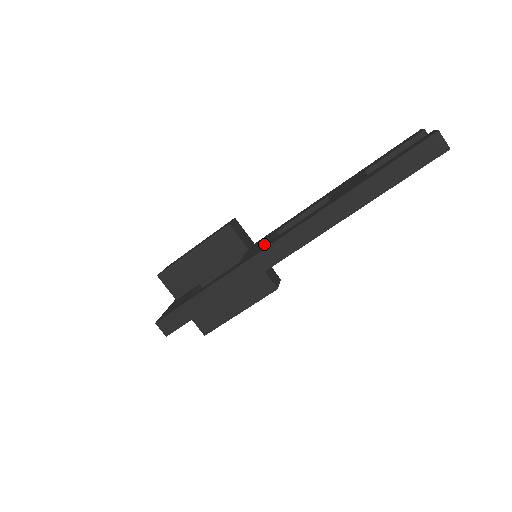
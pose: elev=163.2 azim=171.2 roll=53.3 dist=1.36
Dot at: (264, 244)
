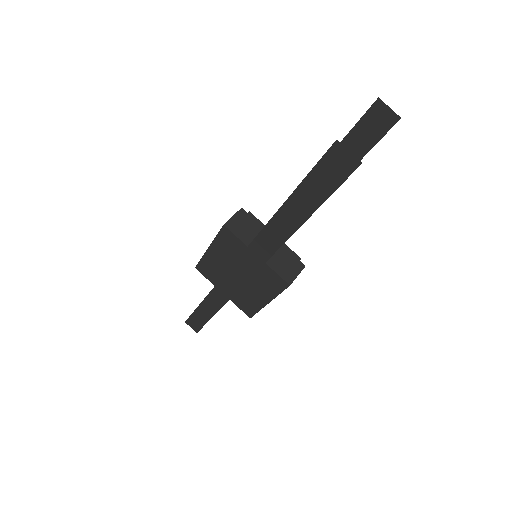
Dot at: occluded
